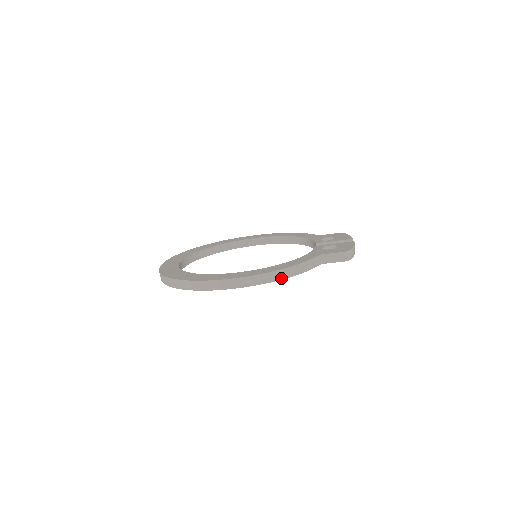
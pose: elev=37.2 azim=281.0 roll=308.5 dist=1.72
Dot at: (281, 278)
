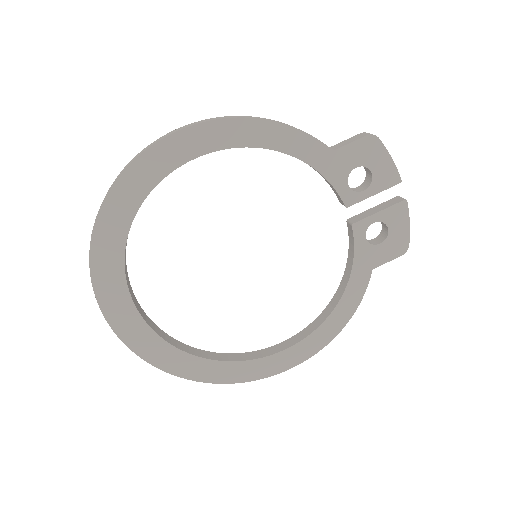
Dot at: (255, 118)
